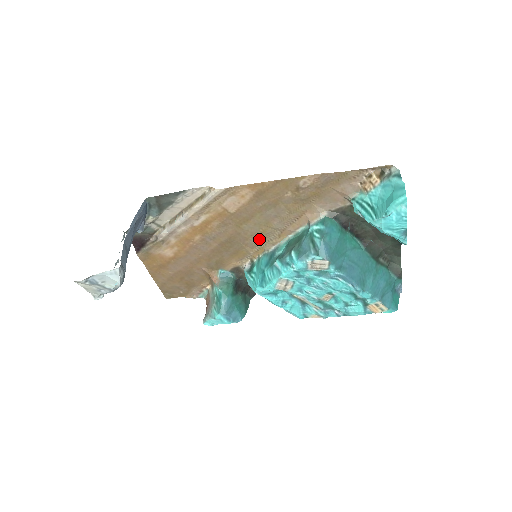
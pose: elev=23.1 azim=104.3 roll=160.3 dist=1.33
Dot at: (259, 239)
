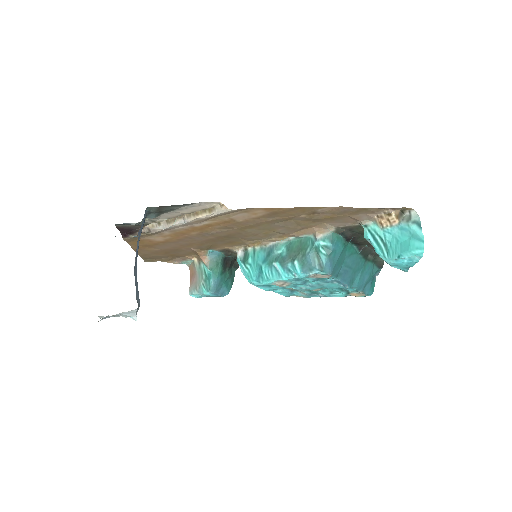
Dot at: (259, 237)
